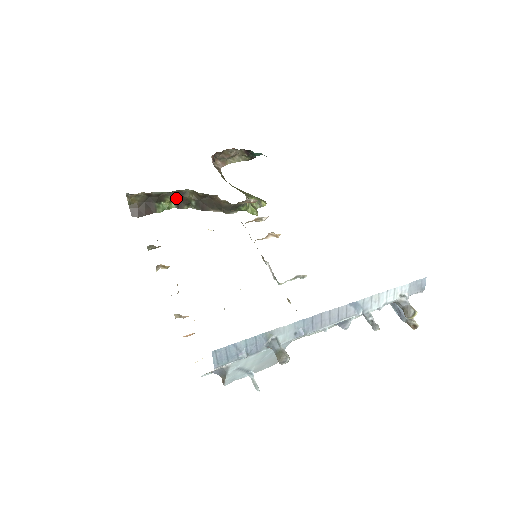
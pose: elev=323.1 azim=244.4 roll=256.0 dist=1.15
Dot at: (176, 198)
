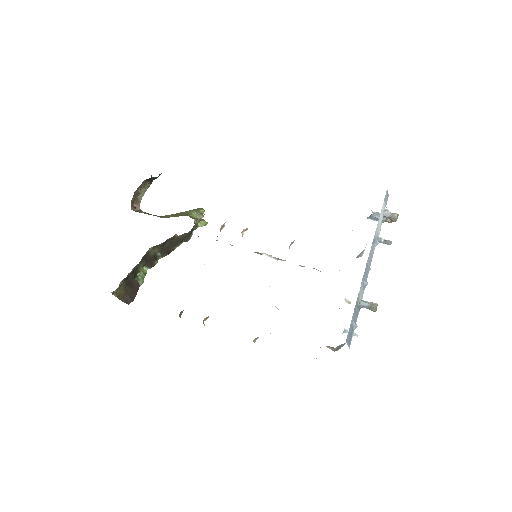
Dot at: (145, 262)
